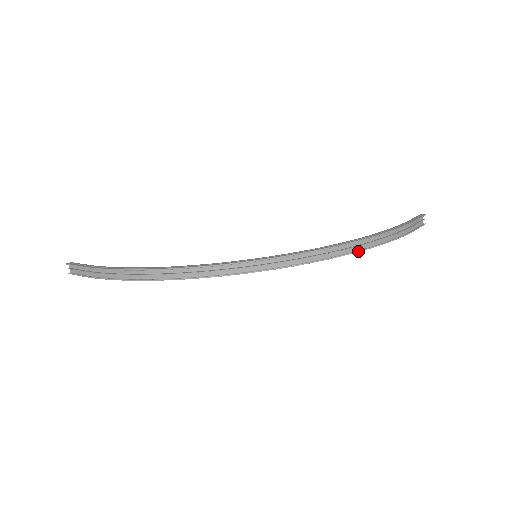
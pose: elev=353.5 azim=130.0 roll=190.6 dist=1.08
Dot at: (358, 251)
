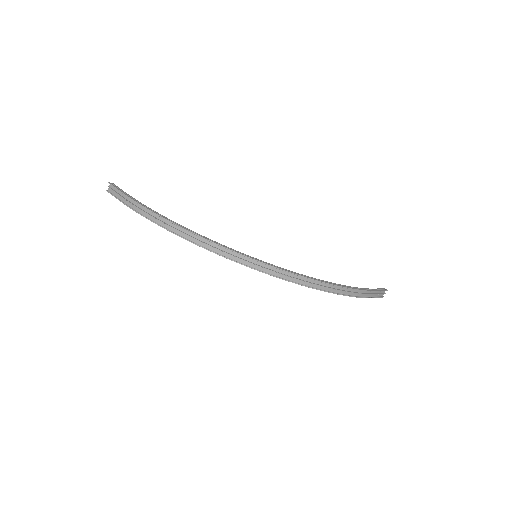
Dot at: (329, 292)
